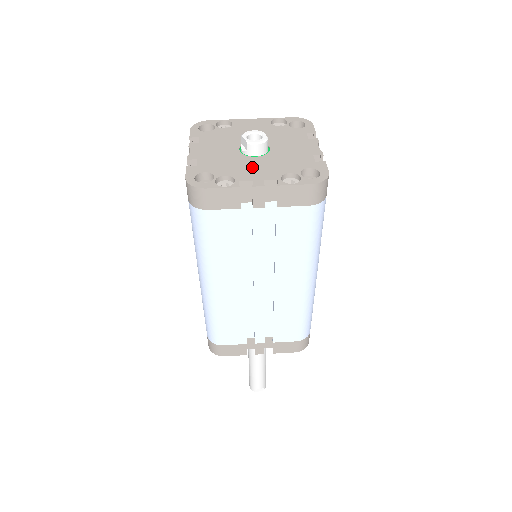
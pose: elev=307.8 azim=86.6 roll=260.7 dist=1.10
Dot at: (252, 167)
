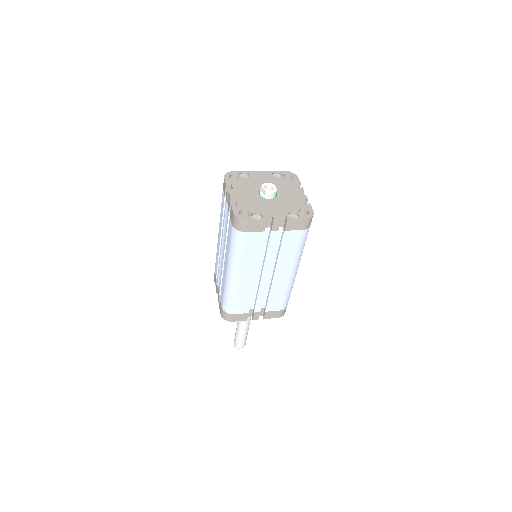
Dot at: (270, 207)
